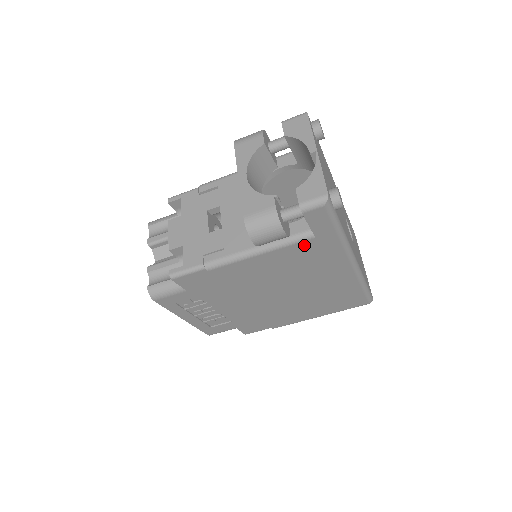
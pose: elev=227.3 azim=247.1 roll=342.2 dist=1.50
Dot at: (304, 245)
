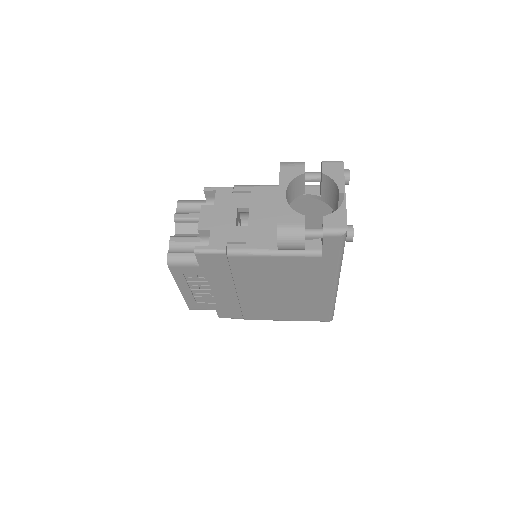
Dot at: (310, 260)
